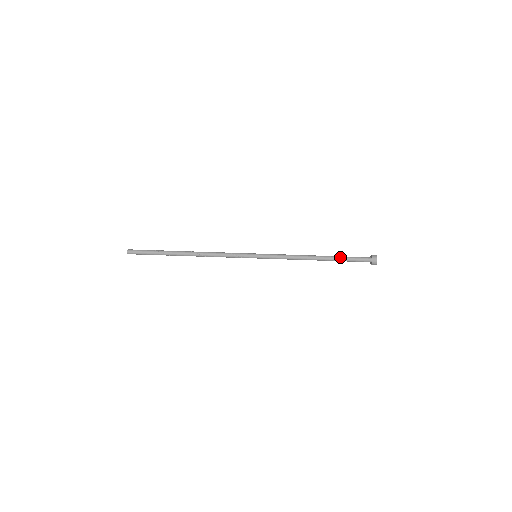
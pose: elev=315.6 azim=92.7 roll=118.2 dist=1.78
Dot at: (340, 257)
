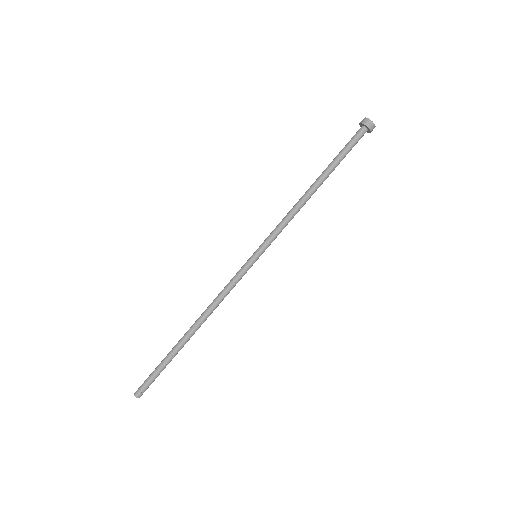
Dot at: (337, 164)
